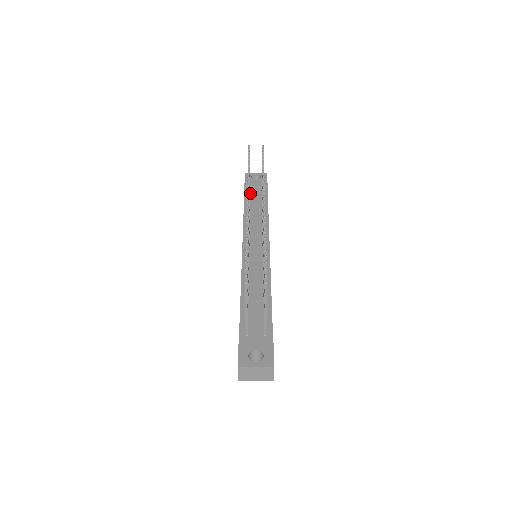
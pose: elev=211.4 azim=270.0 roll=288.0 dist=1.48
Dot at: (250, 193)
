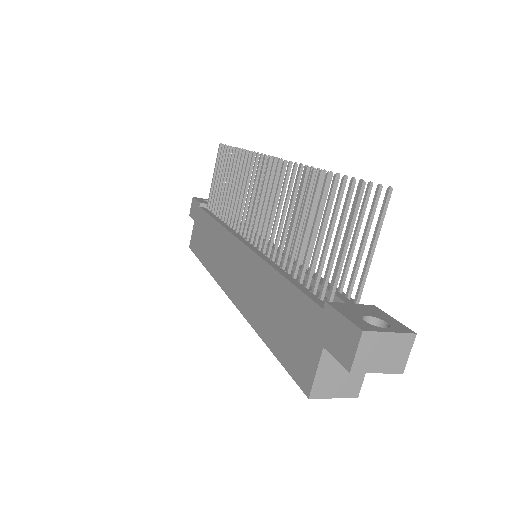
Dot at: (210, 210)
